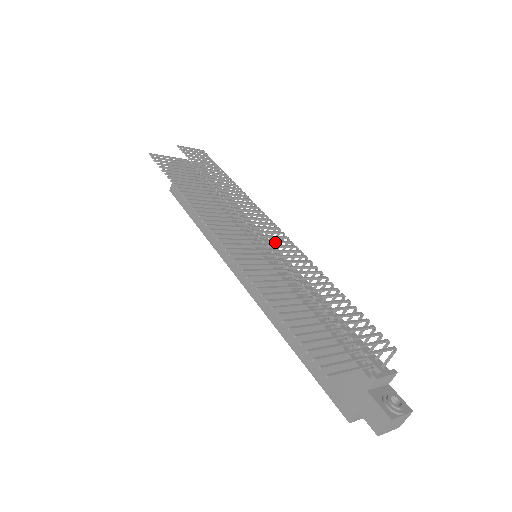
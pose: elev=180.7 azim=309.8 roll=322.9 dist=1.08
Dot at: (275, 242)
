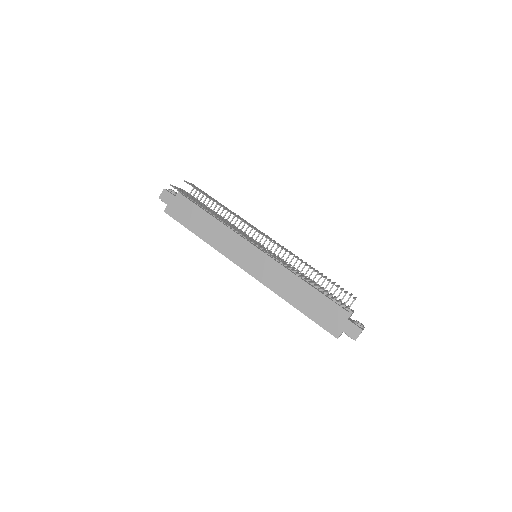
Dot at: (280, 246)
